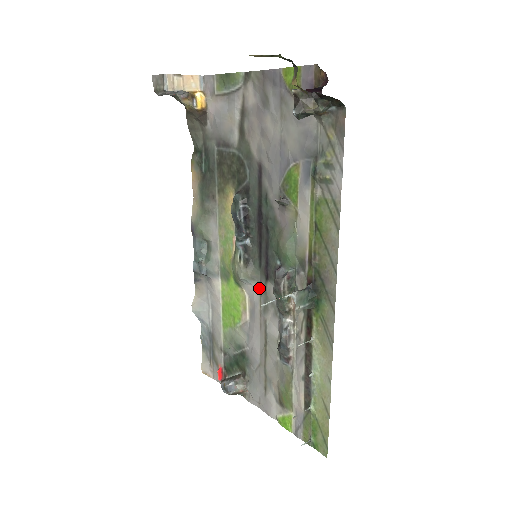
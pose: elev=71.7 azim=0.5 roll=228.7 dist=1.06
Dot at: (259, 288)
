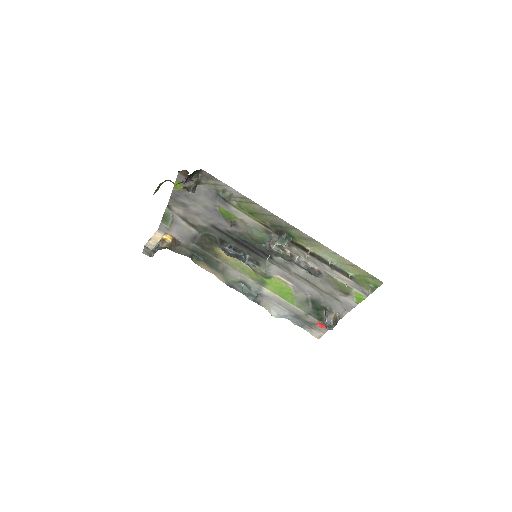
Dot at: (275, 266)
